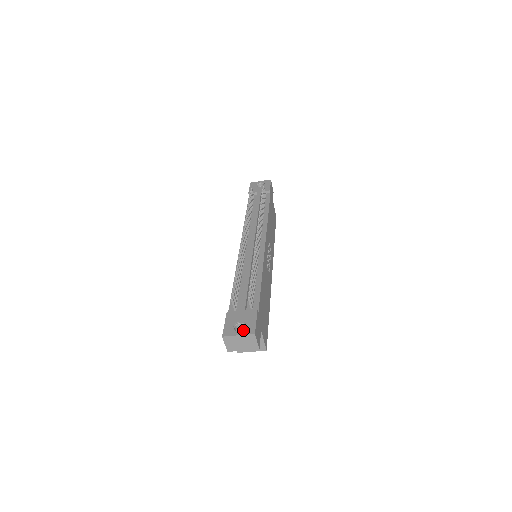
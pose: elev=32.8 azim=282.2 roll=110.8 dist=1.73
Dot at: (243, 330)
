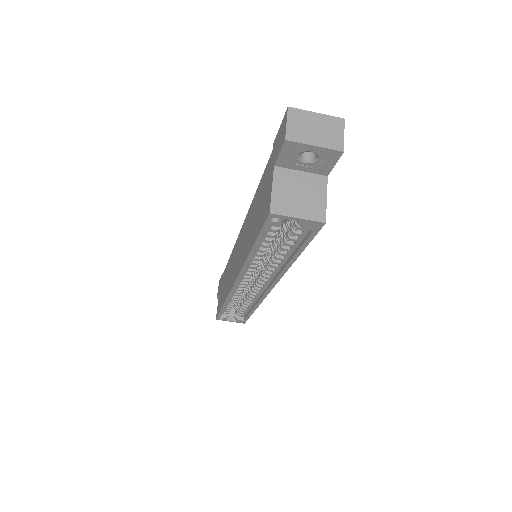
Dot at: occluded
